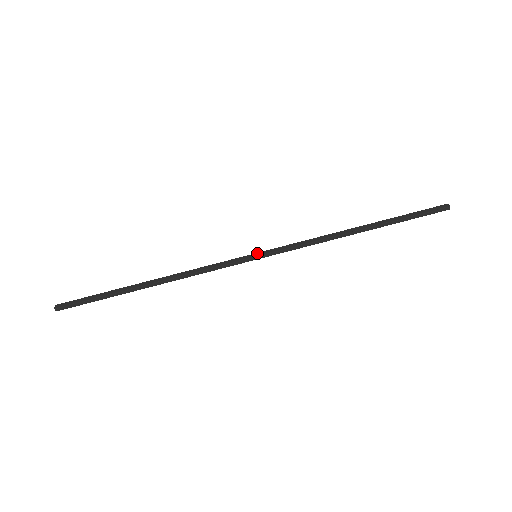
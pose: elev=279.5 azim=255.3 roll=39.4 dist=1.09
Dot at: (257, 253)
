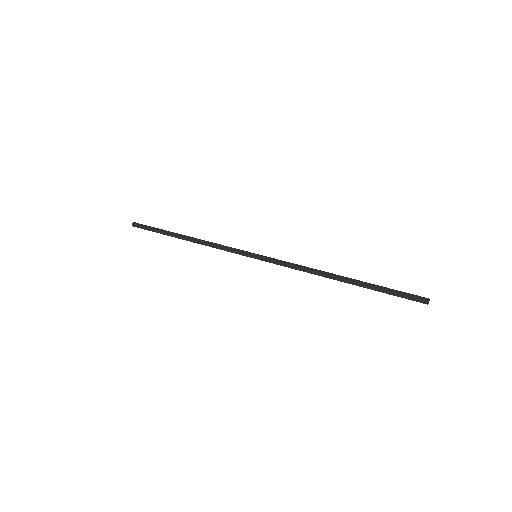
Dot at: (258, 254)
